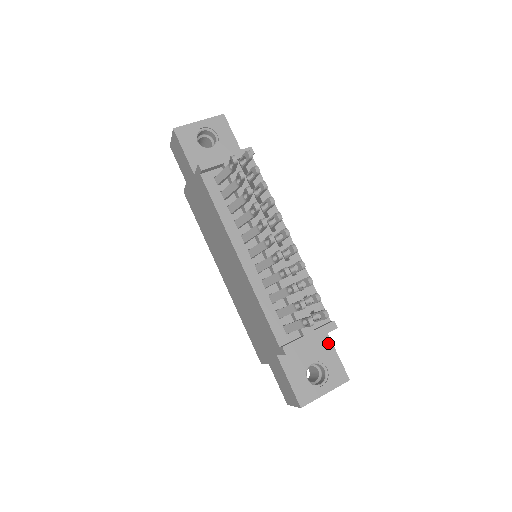
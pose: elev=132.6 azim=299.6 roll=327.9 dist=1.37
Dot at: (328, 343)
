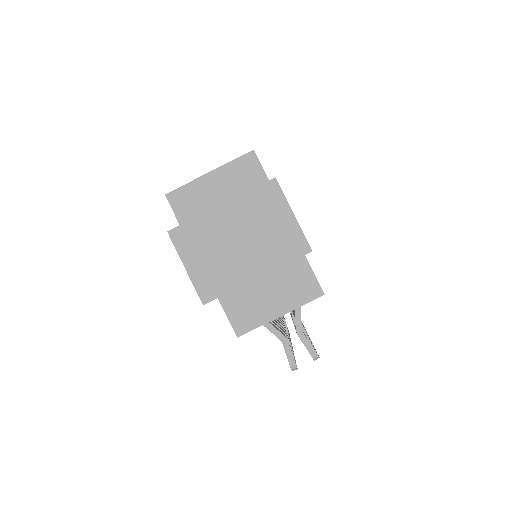
Dot at: occluded
